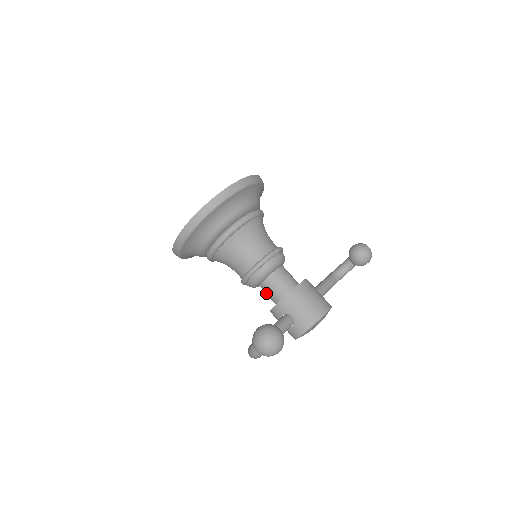
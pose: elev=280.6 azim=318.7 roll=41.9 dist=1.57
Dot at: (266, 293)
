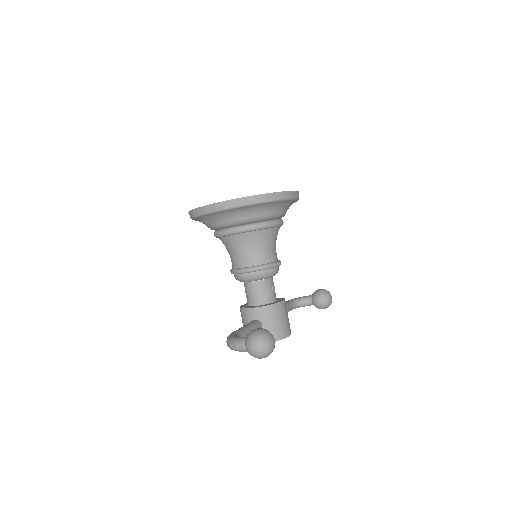
Dot at: (247, 292)
